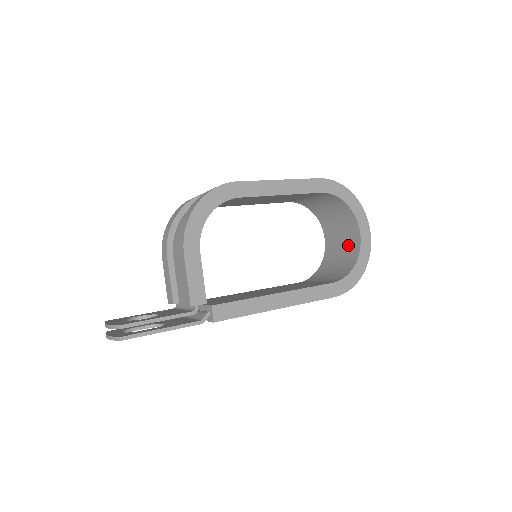
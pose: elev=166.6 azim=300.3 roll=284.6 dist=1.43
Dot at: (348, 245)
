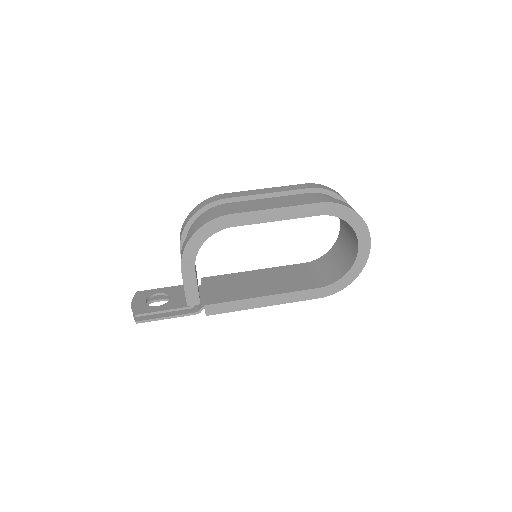
Dot at: (350, 248)
